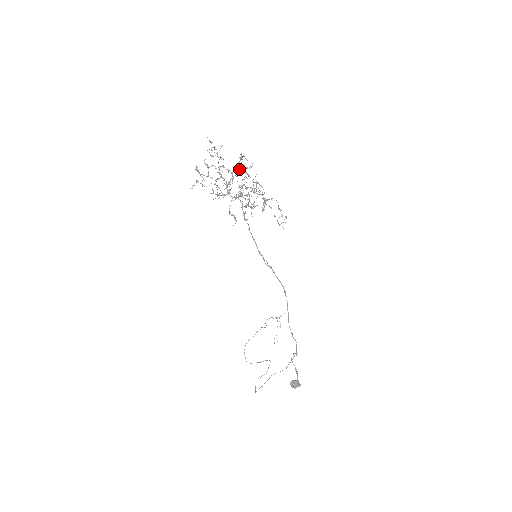
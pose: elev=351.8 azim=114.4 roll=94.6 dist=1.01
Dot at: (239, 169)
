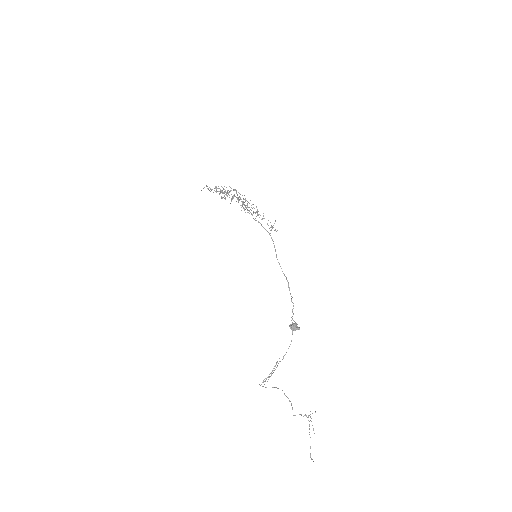
Dot at: occluded
